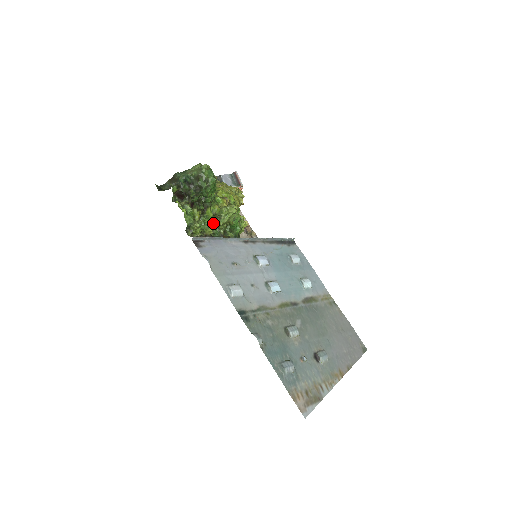
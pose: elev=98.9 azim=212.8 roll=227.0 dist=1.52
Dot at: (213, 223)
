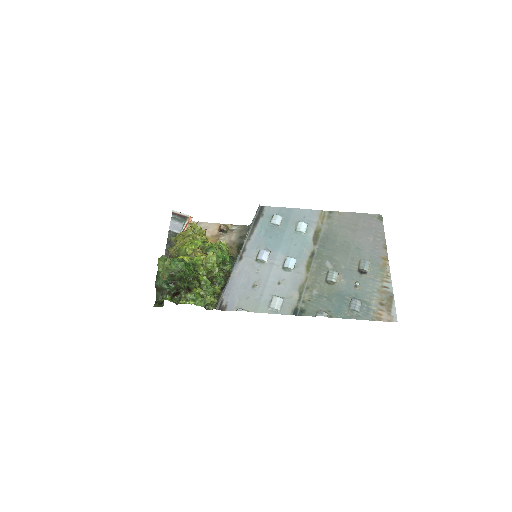
Dot at: (211, 277)
